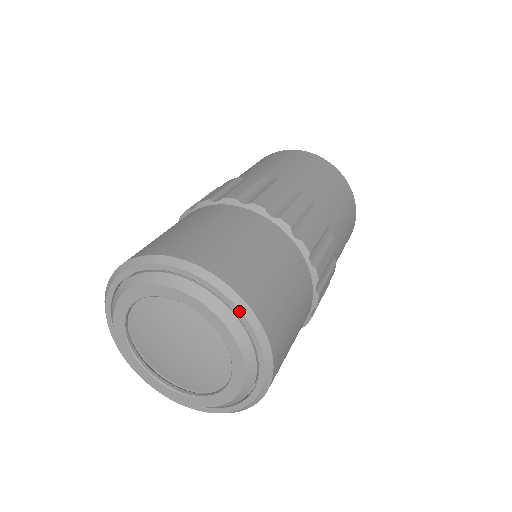
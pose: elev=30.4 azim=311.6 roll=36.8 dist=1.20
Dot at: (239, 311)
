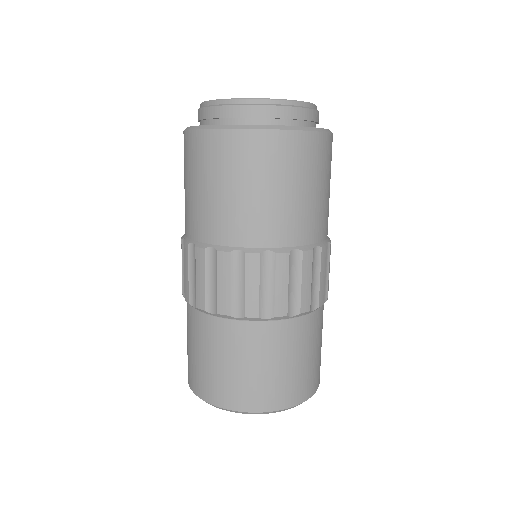
Dot at: occluded
